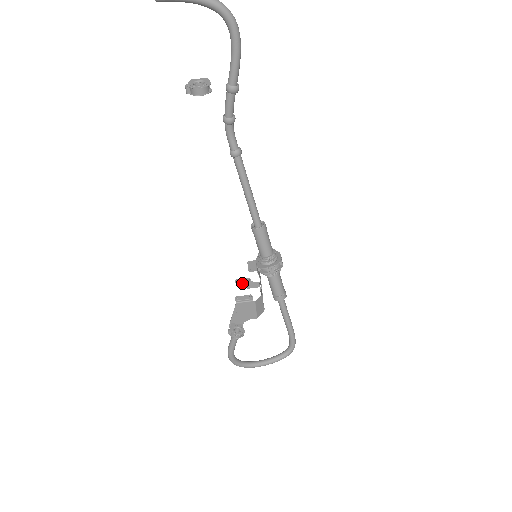
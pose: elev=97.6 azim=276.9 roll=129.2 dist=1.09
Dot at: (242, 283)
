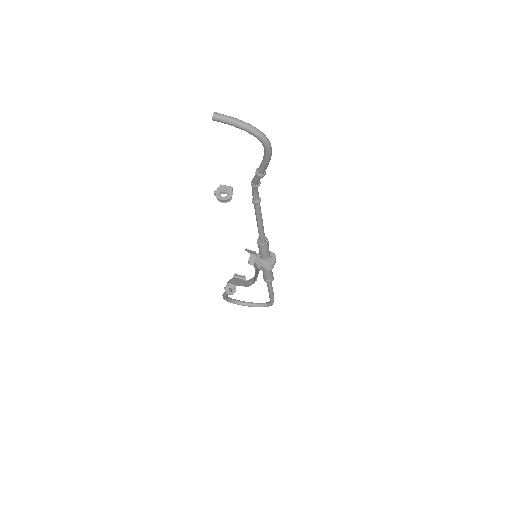
Dot at: (250, 252)
